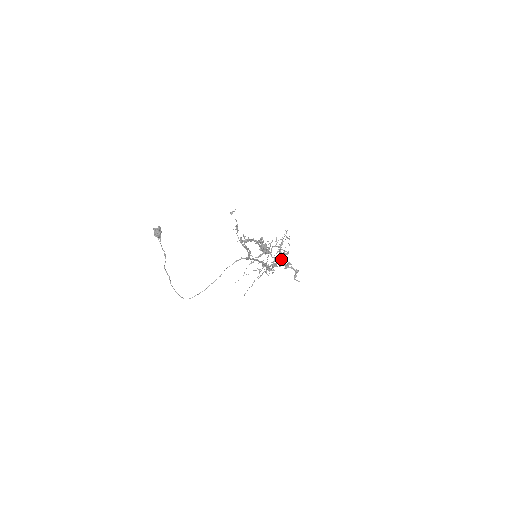
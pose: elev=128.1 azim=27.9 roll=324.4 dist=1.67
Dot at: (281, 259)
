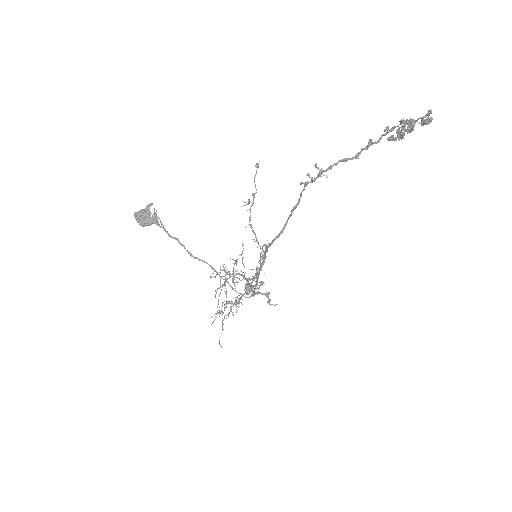
Dot at: occluded
